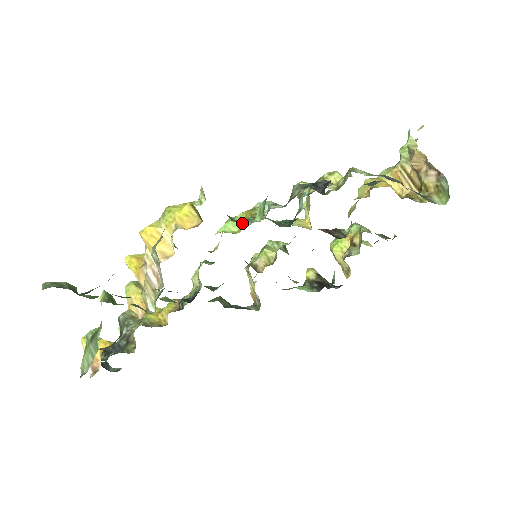
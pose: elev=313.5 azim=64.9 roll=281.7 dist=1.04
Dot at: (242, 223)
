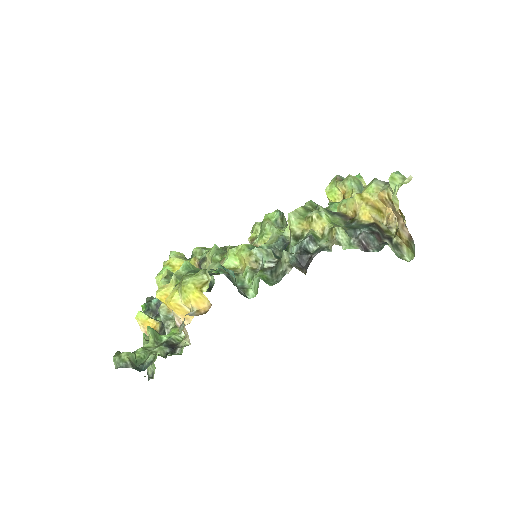
Dot at: (242, 262)
